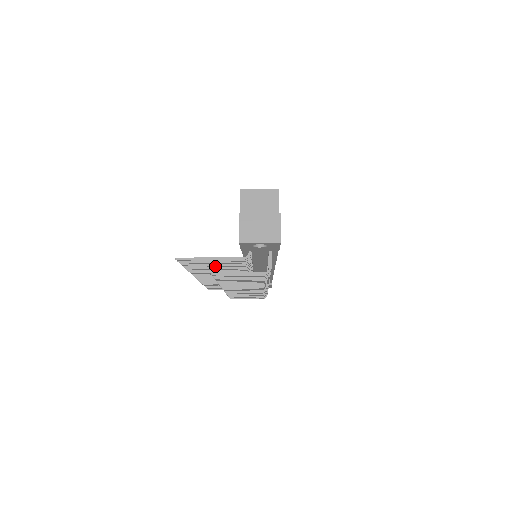
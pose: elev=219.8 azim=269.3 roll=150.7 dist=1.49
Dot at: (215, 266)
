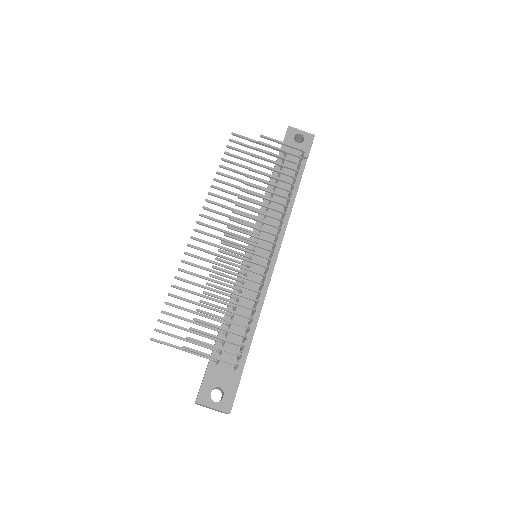
Dot at: occluded
